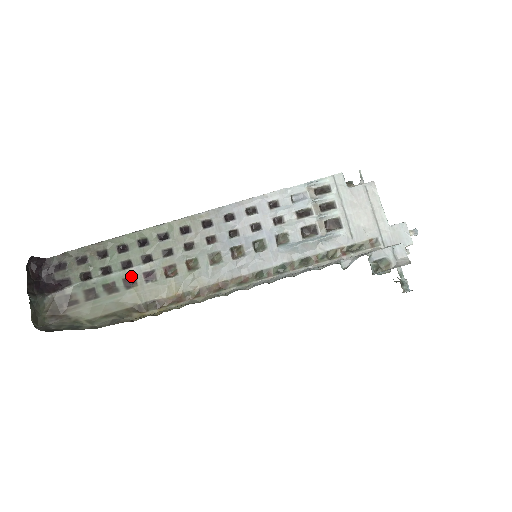
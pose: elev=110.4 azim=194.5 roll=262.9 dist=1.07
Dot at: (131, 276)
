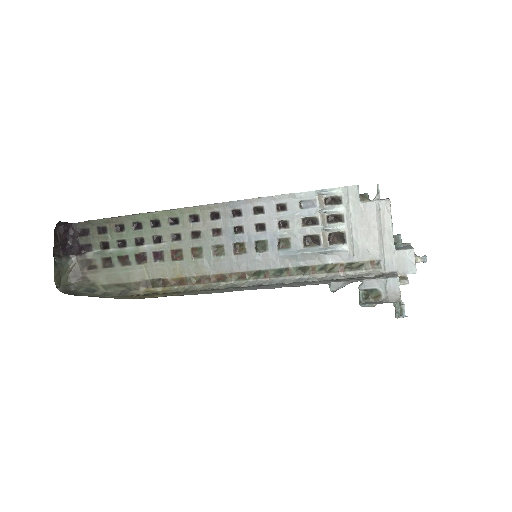
Dot at: (142, 253)
